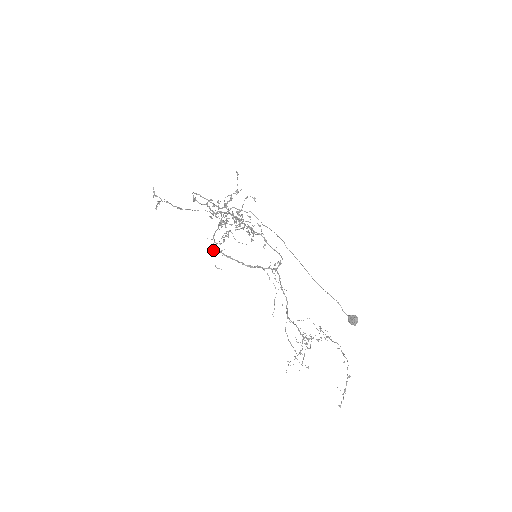
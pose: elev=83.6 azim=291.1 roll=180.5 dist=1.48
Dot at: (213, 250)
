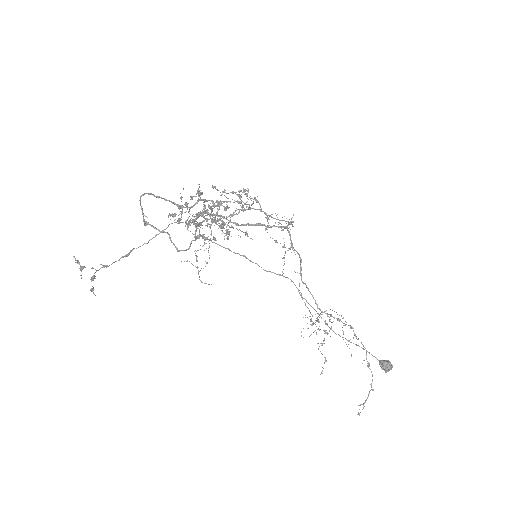
Dot at: occluded
